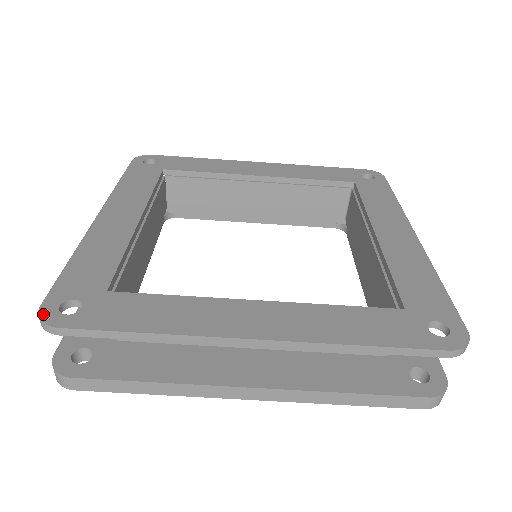
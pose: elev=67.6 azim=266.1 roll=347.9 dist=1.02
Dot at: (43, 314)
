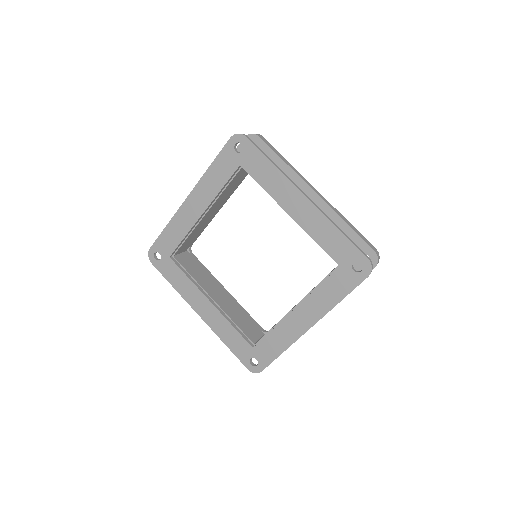
Dot at: (252, 371)
